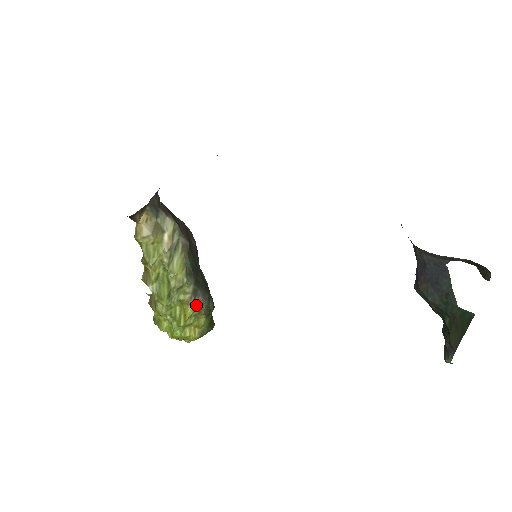
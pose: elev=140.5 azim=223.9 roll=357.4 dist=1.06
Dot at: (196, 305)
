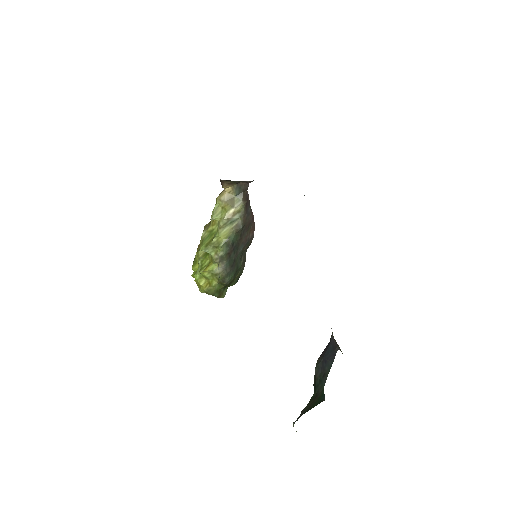
Dot at: (217, 268)
